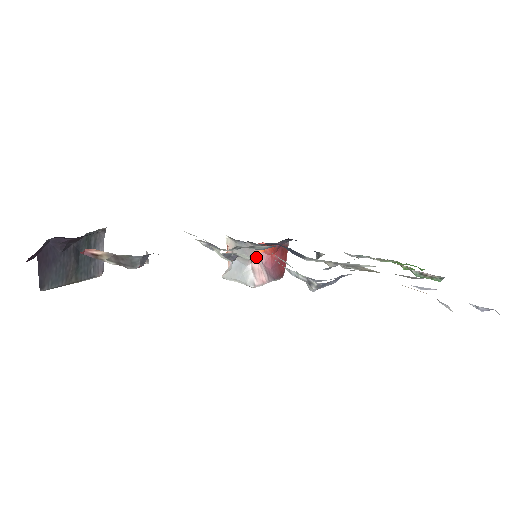
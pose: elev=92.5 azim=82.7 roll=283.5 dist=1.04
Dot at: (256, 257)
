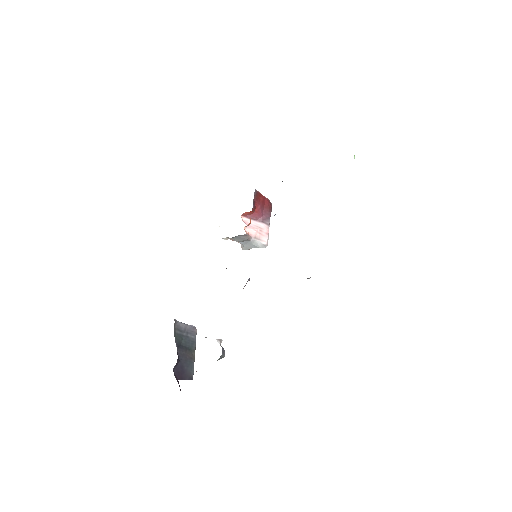
Dot at: (249, 228)
